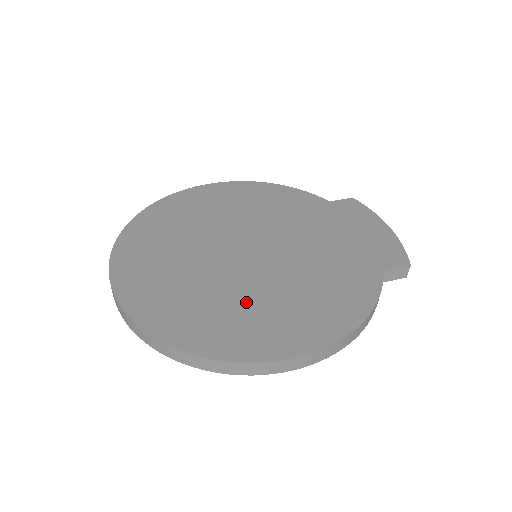
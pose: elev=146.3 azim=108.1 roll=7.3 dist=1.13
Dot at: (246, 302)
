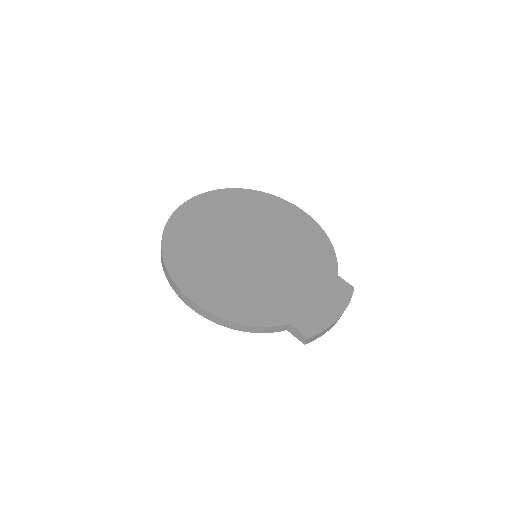
Dot at: (212, 263)
